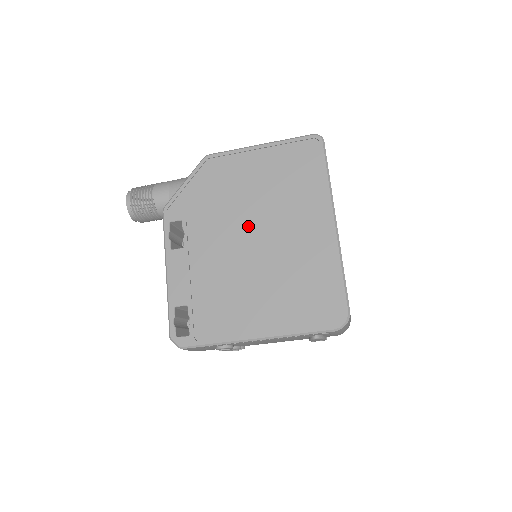
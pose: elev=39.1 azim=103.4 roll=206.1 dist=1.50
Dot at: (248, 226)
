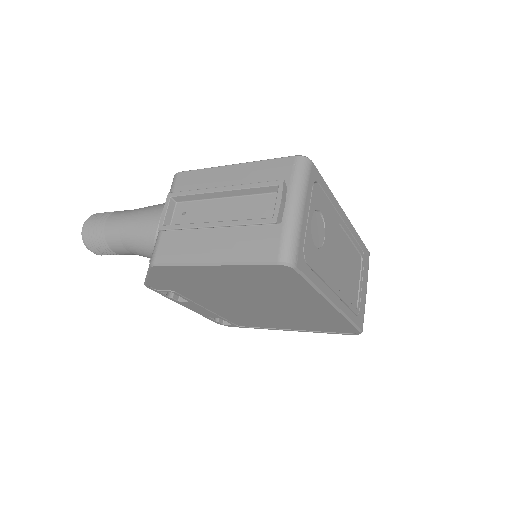
Dot at: (241, 299)
